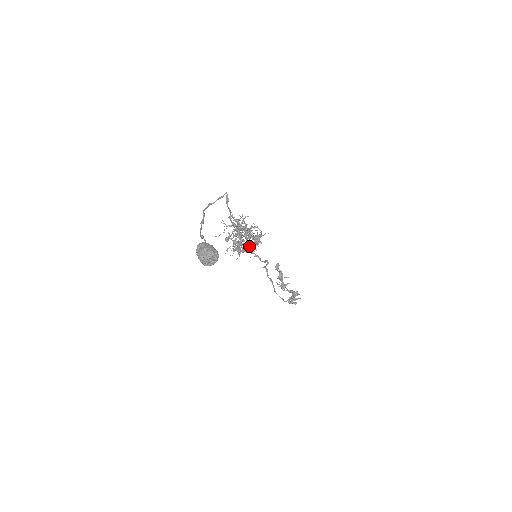
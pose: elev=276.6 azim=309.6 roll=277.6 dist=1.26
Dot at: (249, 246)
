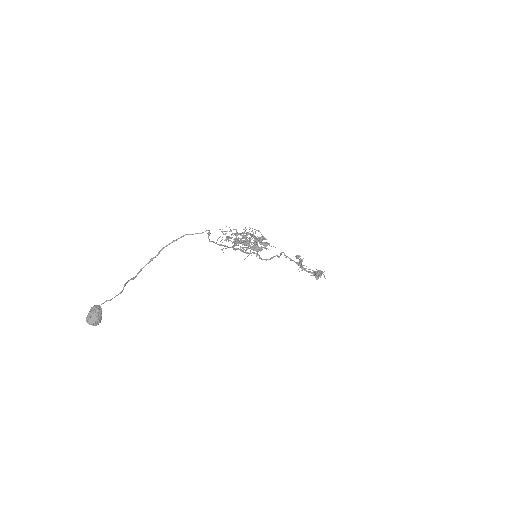
Dot at: (251, 248)
